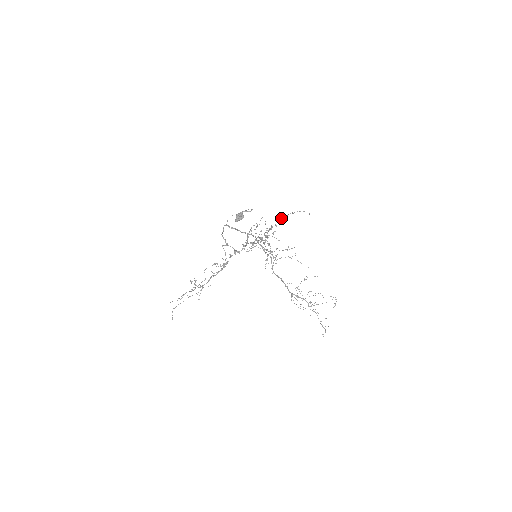
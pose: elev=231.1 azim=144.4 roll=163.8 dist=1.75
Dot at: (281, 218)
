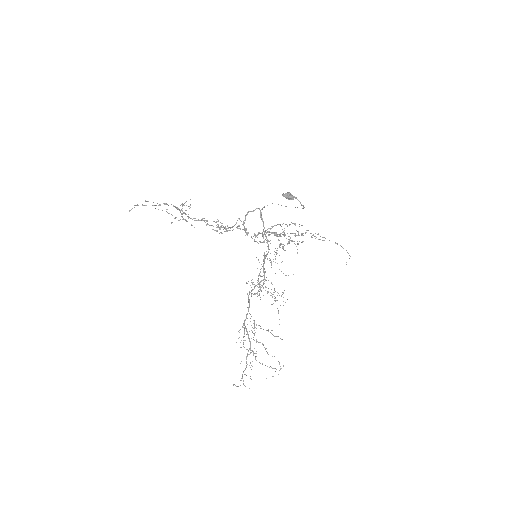
Dot at: occluded
